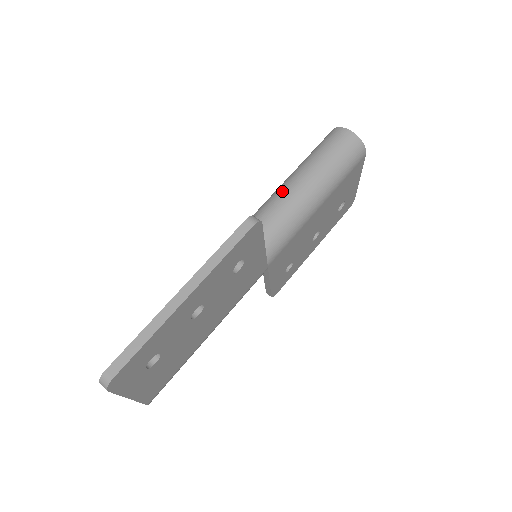
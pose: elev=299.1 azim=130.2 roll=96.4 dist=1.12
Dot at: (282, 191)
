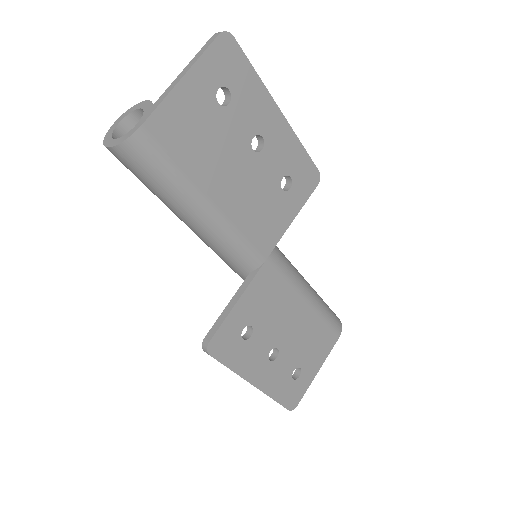
Dot at: occluded
